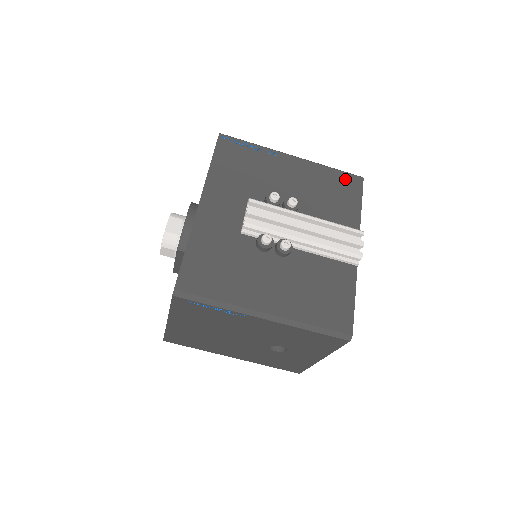
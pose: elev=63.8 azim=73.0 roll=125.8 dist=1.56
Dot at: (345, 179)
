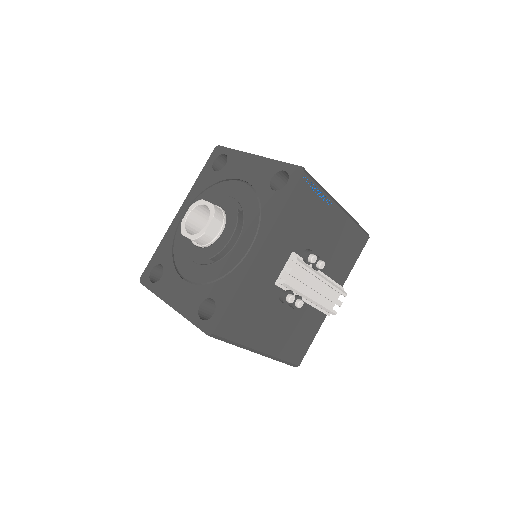
Dot at: (359, 237)
